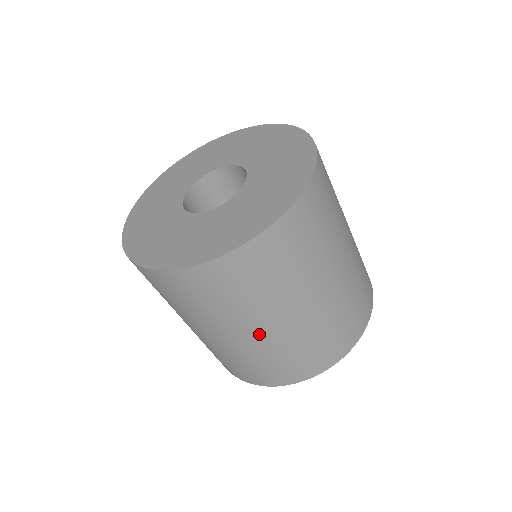
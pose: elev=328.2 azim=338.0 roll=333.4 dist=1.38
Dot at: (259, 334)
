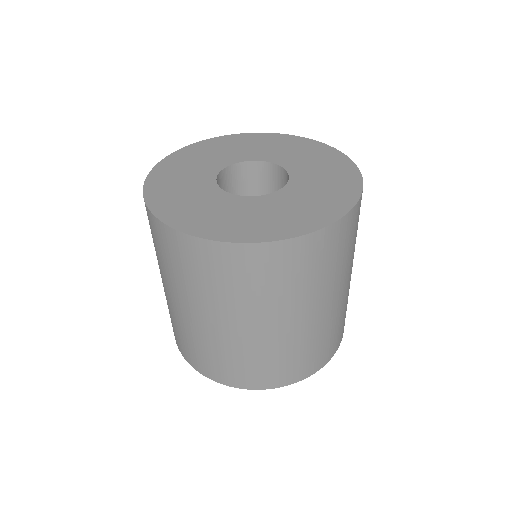
Dot at: (239, 330)
